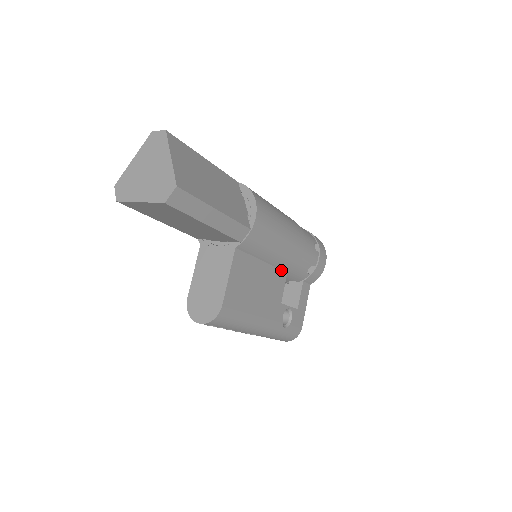
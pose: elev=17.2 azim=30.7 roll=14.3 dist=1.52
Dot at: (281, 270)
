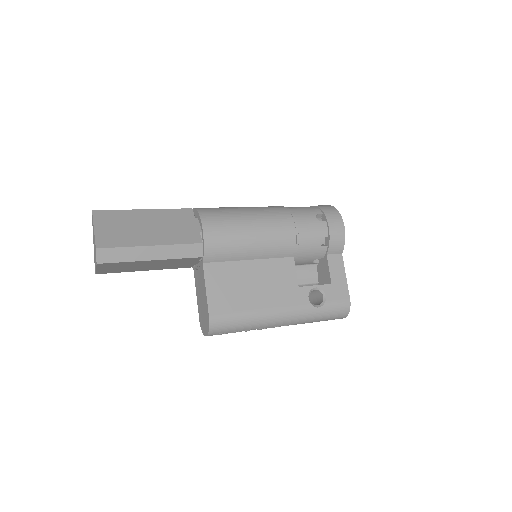
Dot at: (282, 258)
